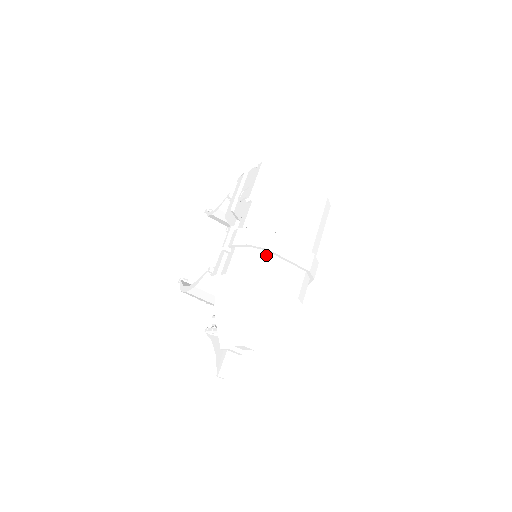
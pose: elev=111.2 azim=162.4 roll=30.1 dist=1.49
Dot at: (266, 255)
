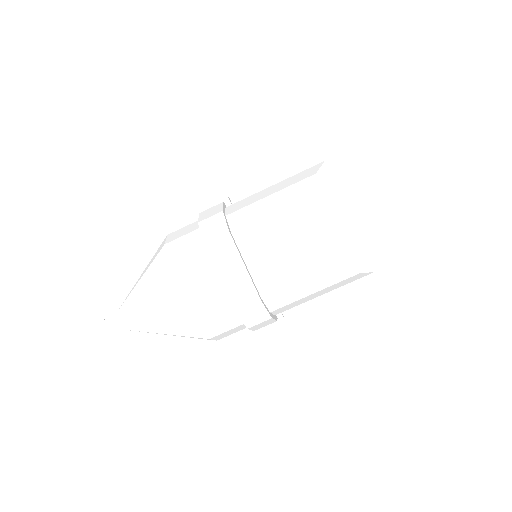
Dot at: (201, 250)
